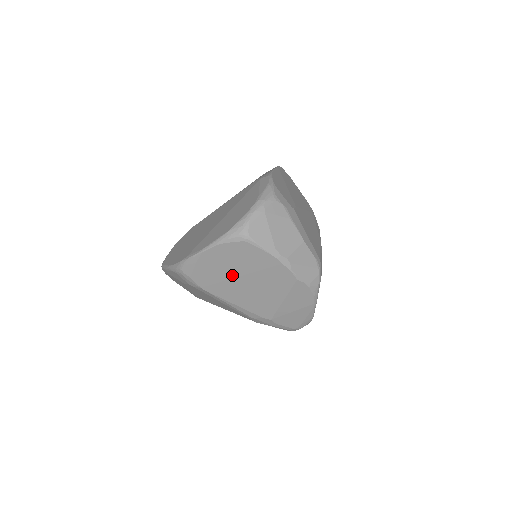
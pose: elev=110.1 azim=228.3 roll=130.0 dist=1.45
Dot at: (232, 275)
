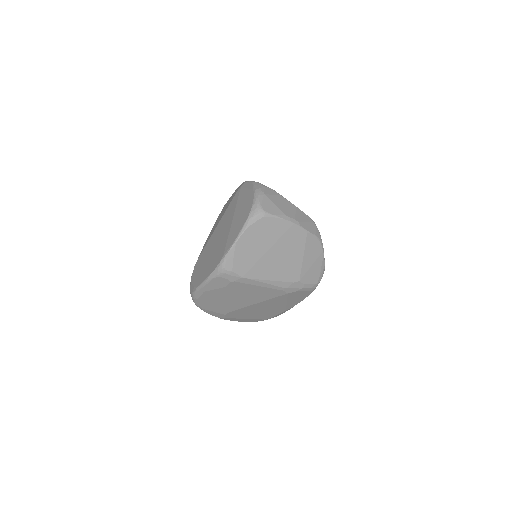
Dot at: (262, 252)
